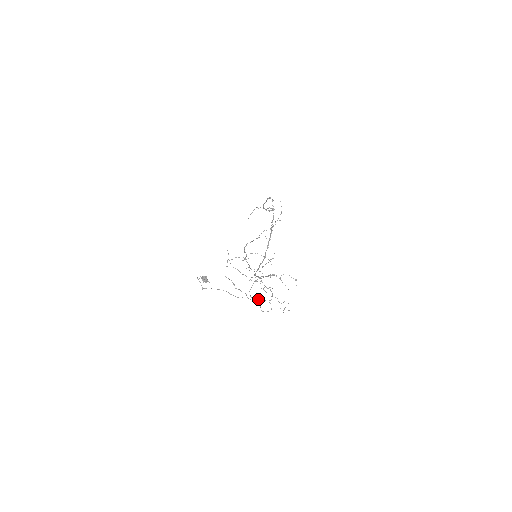
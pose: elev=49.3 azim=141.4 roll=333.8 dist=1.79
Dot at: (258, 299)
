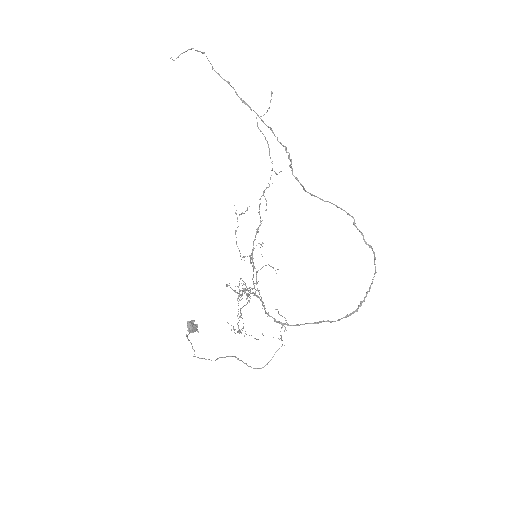
Dot at: occluded
